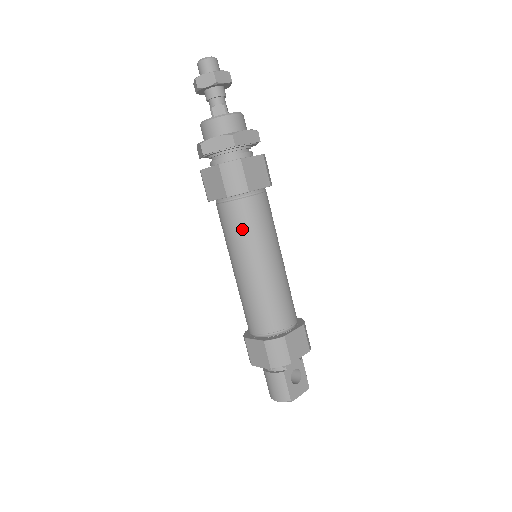
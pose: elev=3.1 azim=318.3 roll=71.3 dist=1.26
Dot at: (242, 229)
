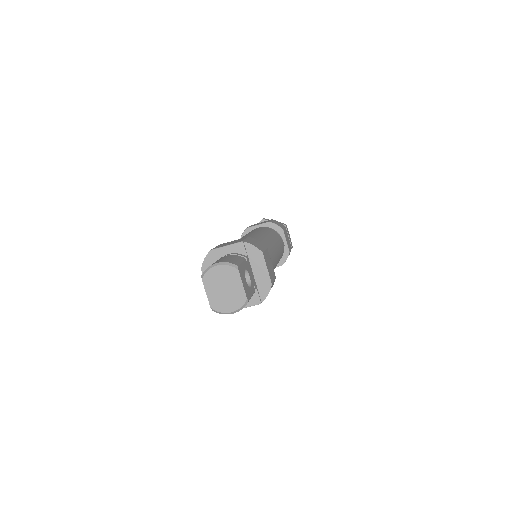
Dot at: (267, 231)
